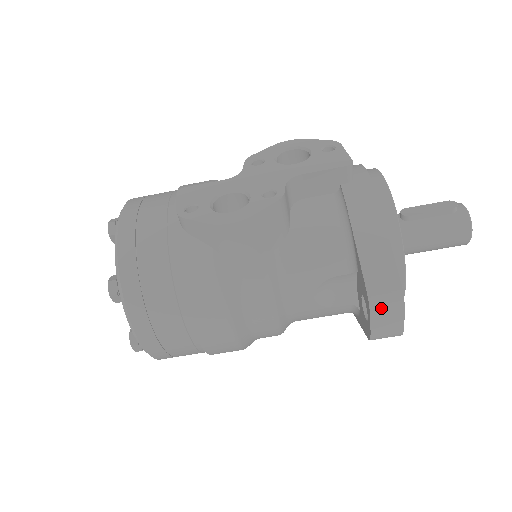
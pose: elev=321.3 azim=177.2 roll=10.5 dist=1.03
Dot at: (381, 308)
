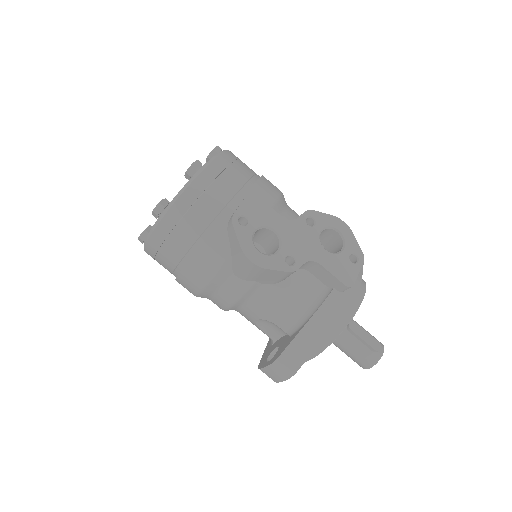
Dot at: (277, 369)
